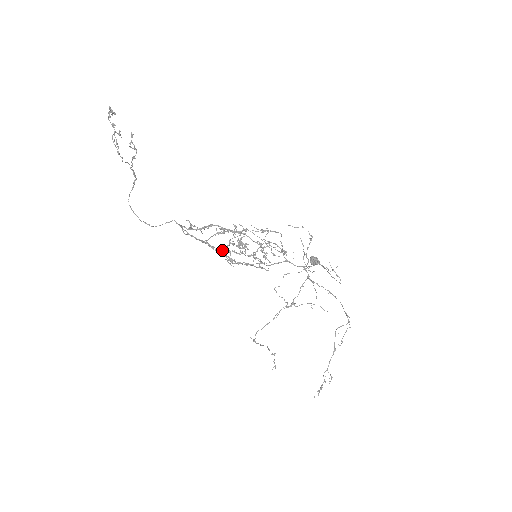
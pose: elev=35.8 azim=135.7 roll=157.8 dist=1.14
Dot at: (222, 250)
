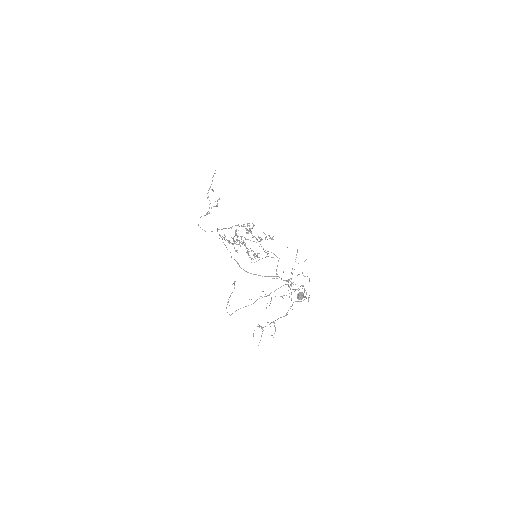
Dot at: (236, 242)
